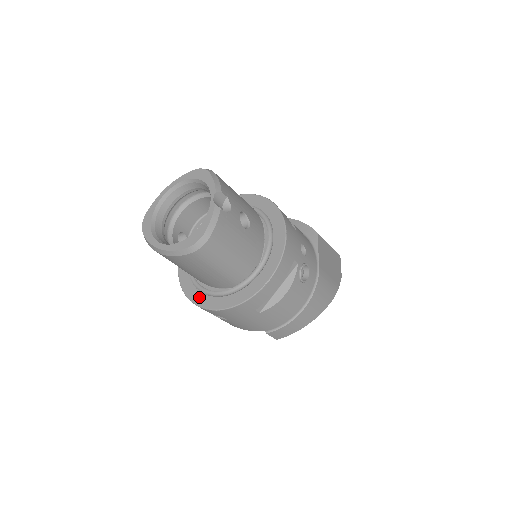
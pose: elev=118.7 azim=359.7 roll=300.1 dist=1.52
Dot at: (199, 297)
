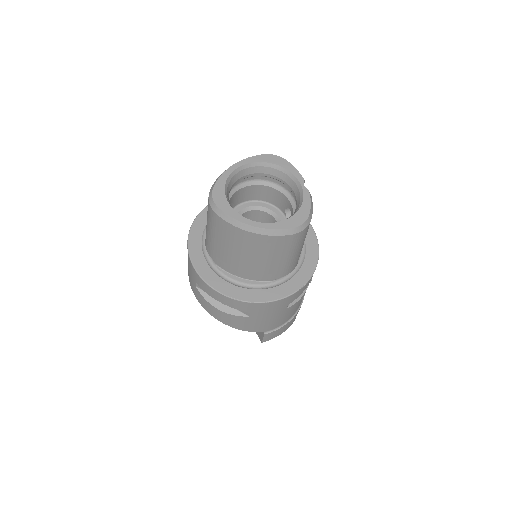
Dot at: (233, 290)
